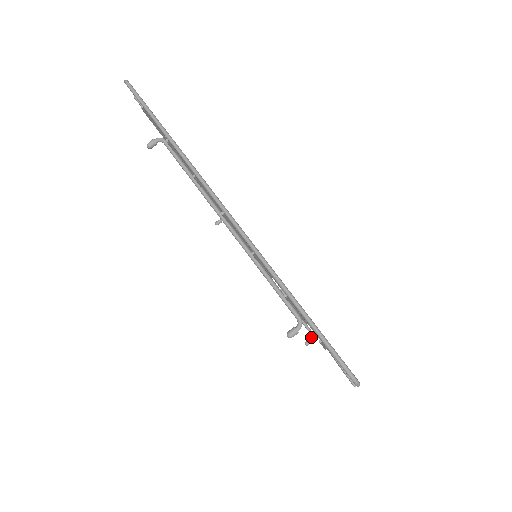
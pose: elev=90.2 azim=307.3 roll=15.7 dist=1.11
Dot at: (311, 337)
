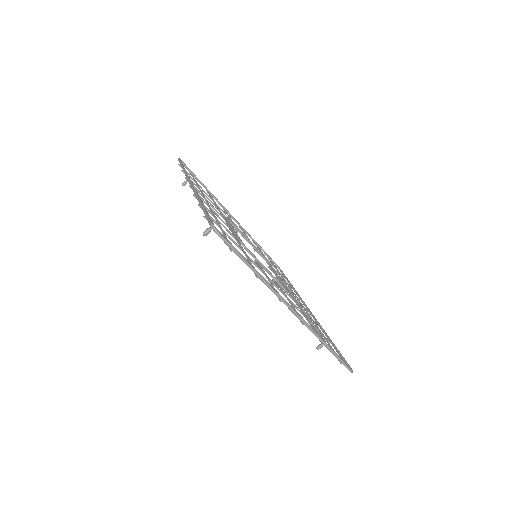
Dot at: occluded
